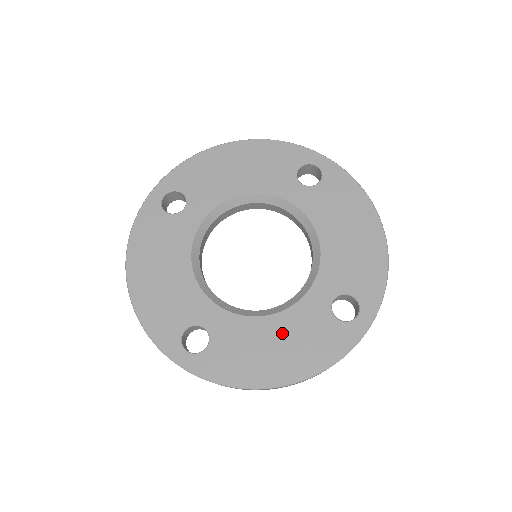
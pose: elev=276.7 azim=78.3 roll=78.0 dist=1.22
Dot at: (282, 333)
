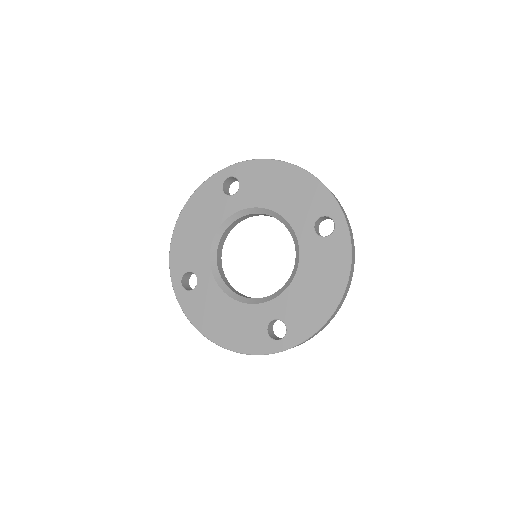
Dot at: (232, 315)
